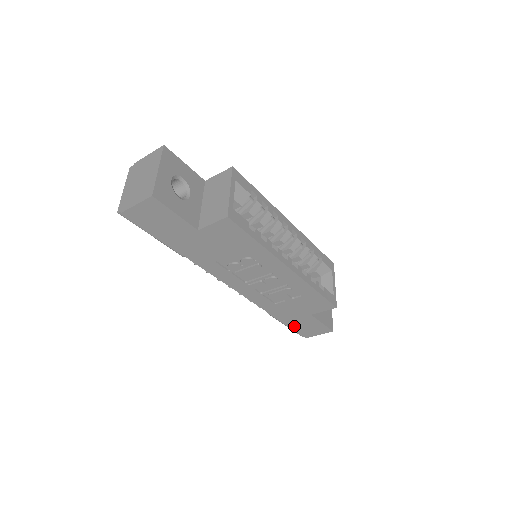
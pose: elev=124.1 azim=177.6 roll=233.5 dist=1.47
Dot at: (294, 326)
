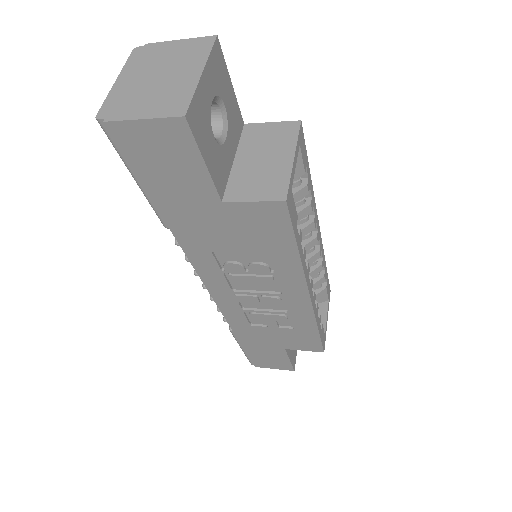
Dot at: (252, 352)
